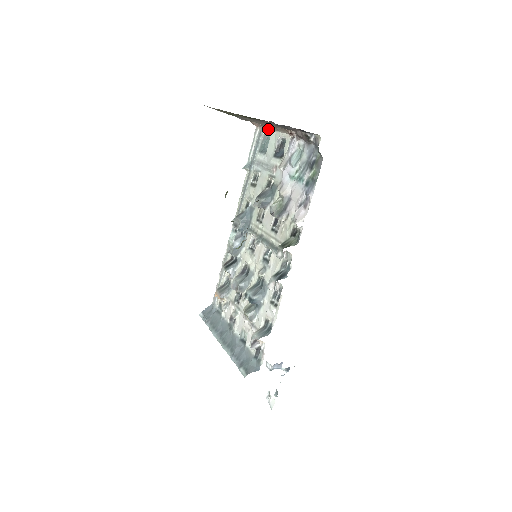
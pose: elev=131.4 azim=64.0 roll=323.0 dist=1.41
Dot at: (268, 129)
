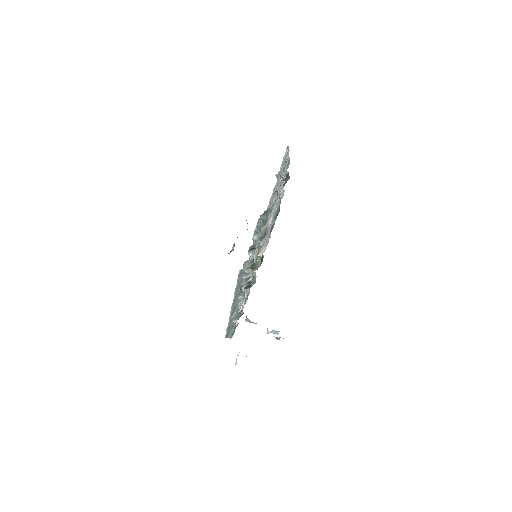
Dot at: occluded
